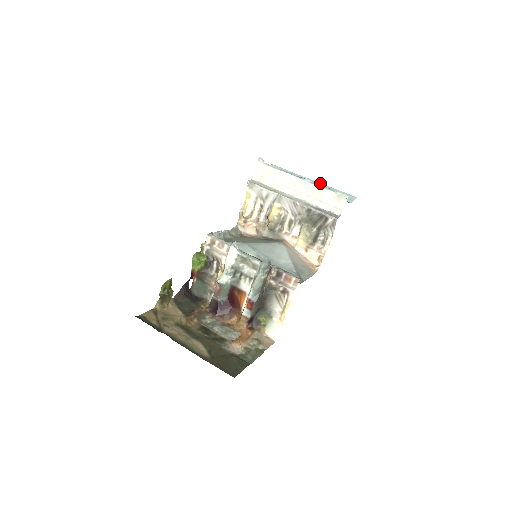
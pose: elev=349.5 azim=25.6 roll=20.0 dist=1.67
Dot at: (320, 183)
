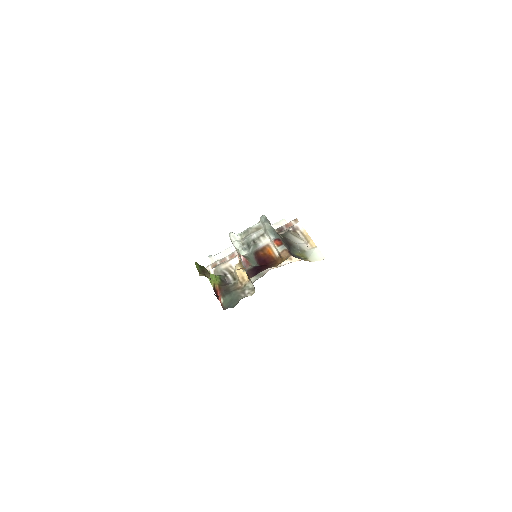
Dot at: occluded
